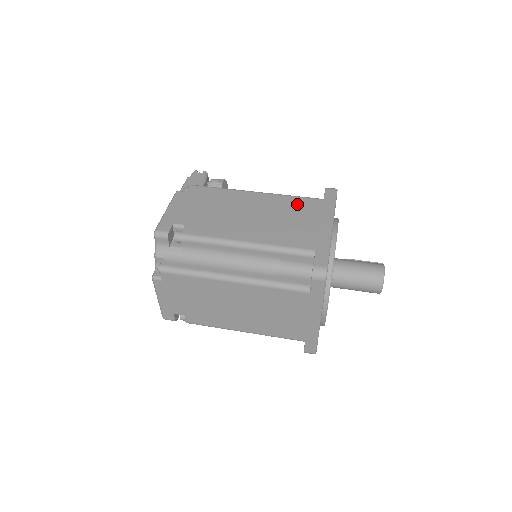
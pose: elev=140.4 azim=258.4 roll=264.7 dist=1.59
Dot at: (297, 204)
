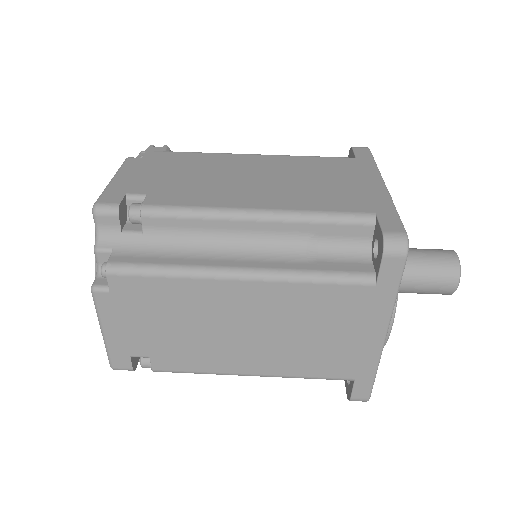
Dot at: (320, 163)
